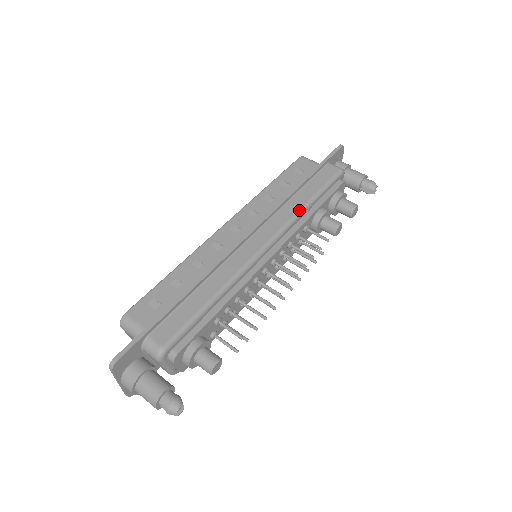
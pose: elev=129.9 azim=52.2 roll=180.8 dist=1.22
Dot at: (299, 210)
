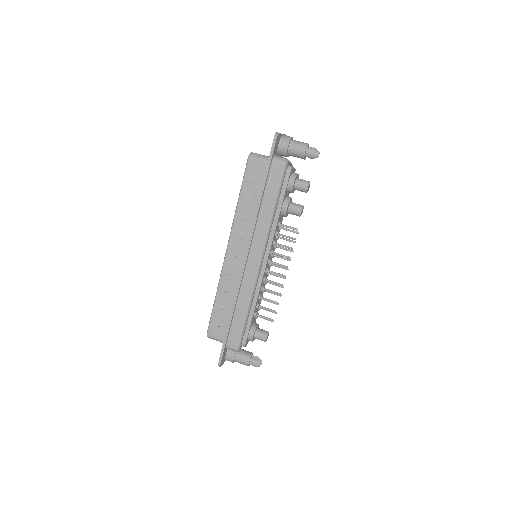
Dot at: (268, 223)
